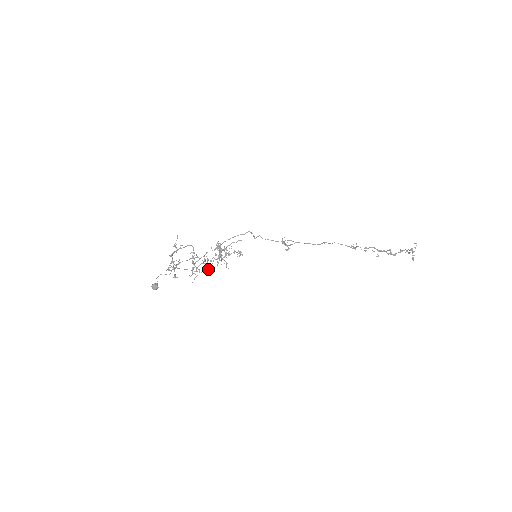
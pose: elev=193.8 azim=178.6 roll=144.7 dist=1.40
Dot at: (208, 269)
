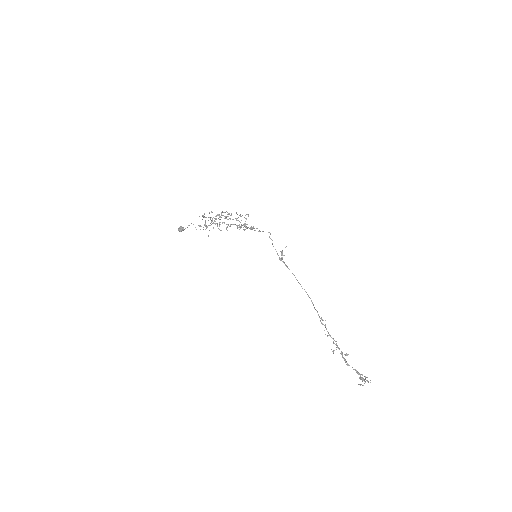
Dot at: occluded
